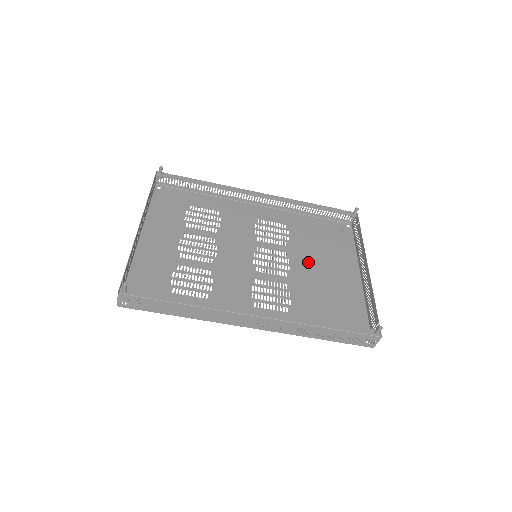
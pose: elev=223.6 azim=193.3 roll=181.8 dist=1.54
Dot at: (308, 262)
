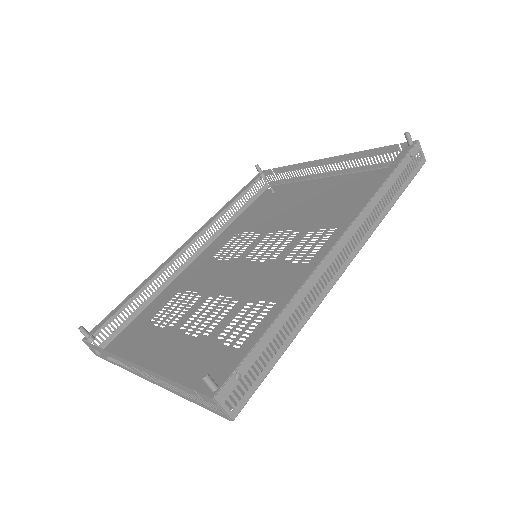
Dot at: (291, 215)
